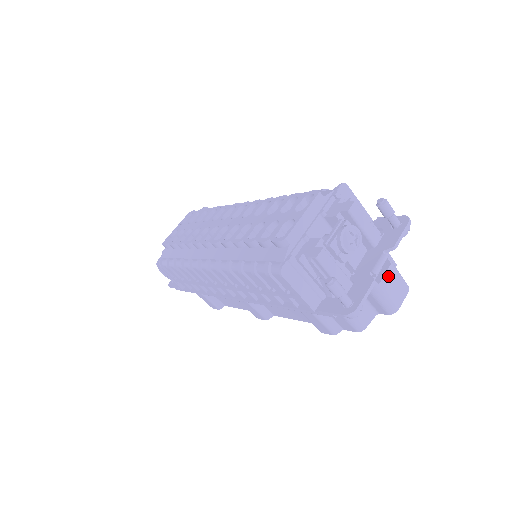
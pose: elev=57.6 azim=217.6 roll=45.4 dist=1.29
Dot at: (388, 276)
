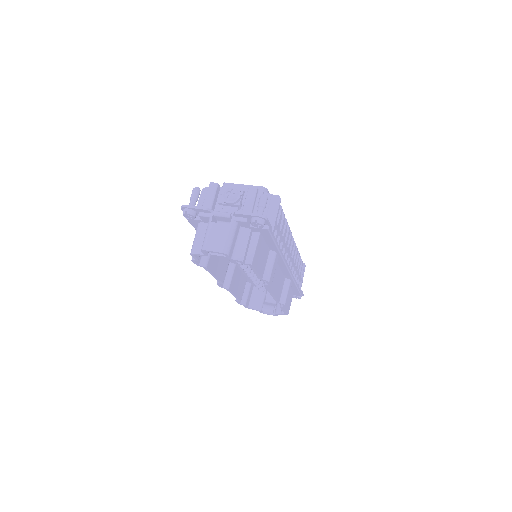
Dot at: (221, 227)
